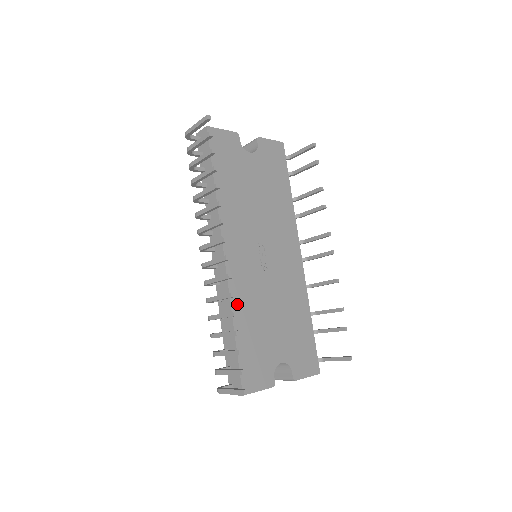
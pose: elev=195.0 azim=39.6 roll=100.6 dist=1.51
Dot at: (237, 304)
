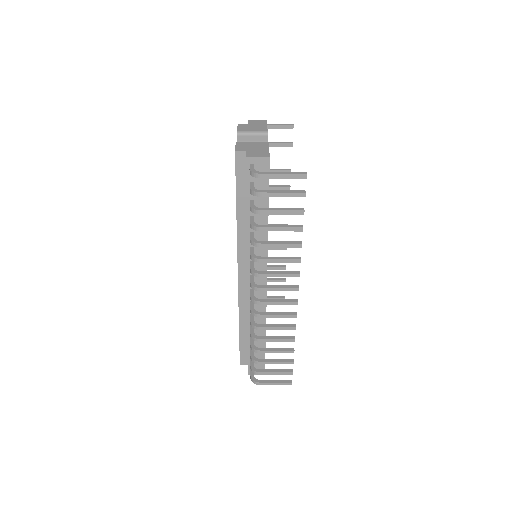
Dot at: occluded
